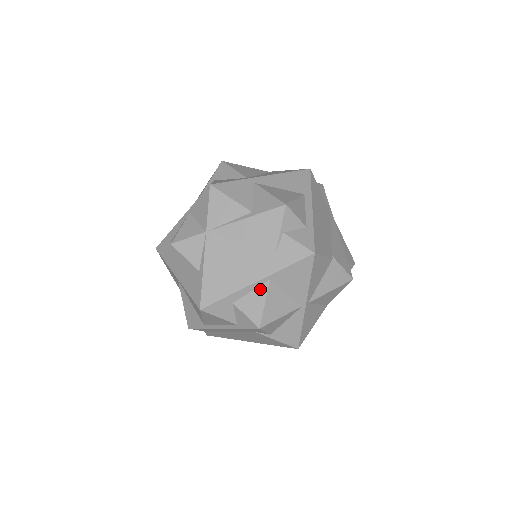
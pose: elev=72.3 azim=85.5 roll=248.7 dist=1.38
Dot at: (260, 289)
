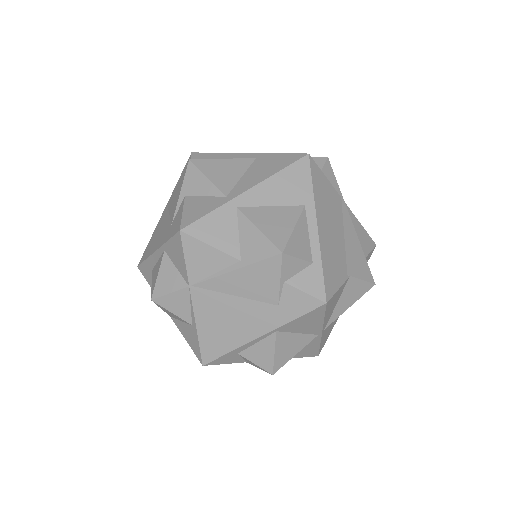
Dot at: (266, 340)
